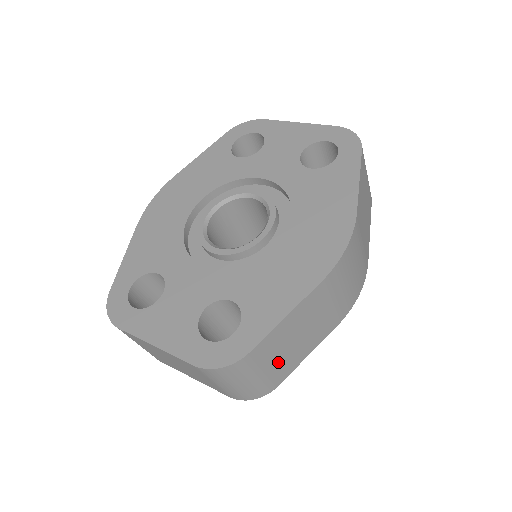
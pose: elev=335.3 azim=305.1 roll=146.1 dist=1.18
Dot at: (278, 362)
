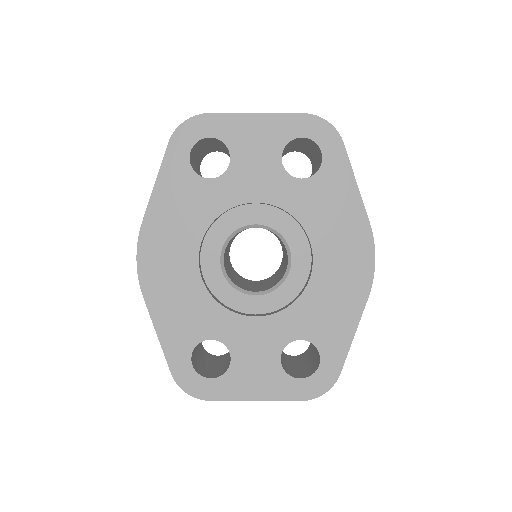
Dot at: occluded
